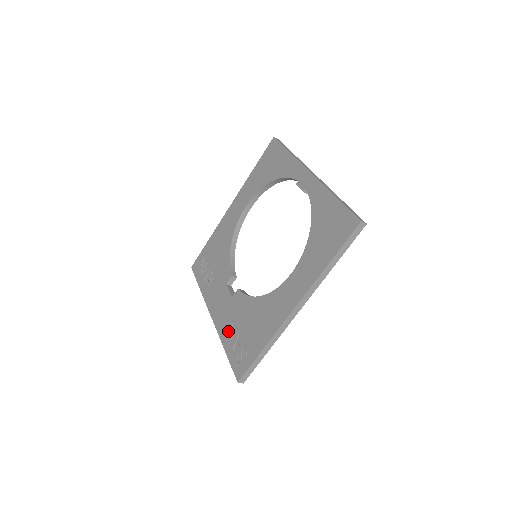
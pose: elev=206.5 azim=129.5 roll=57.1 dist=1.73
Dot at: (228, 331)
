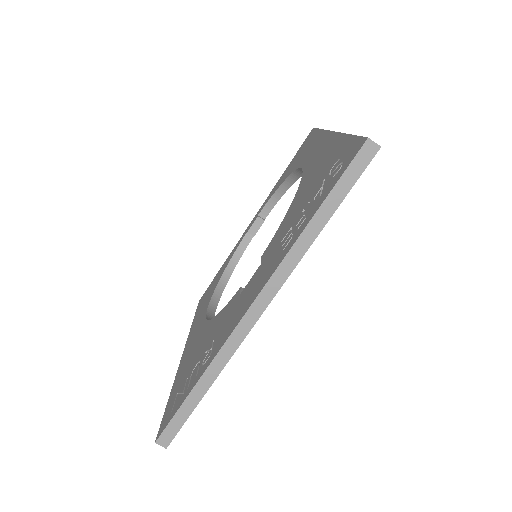
Dot at: (292, 237)
